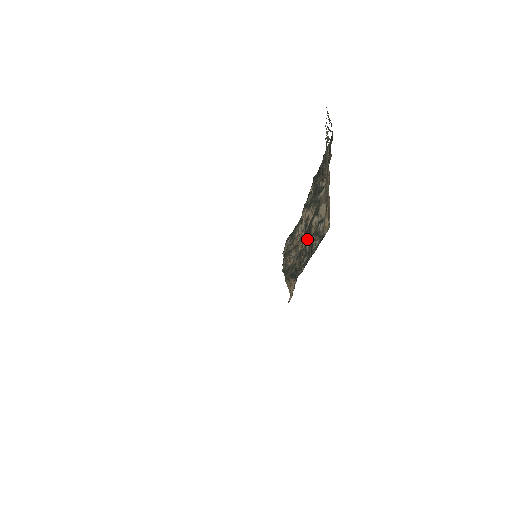
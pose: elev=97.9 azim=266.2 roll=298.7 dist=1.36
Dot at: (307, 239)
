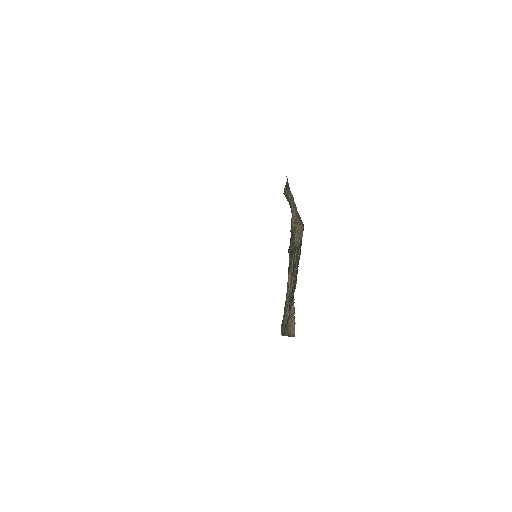
Dot at: occluded
